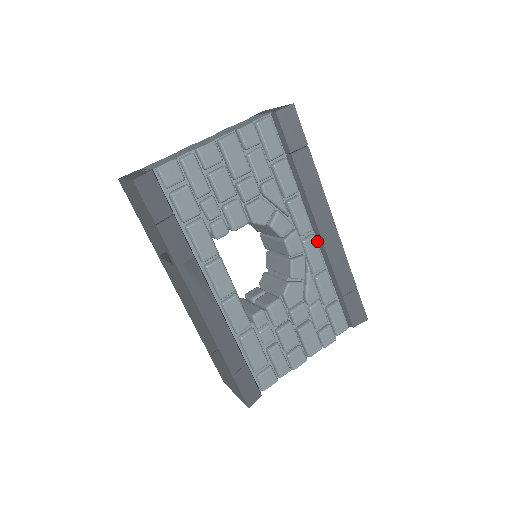
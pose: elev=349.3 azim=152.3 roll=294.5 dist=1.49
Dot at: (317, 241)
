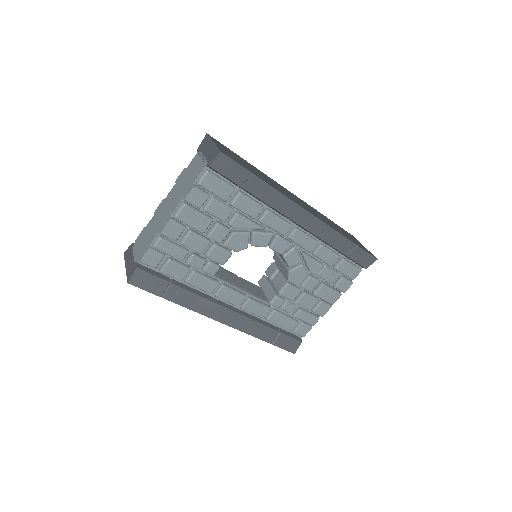
Dot at: (302, 228)
